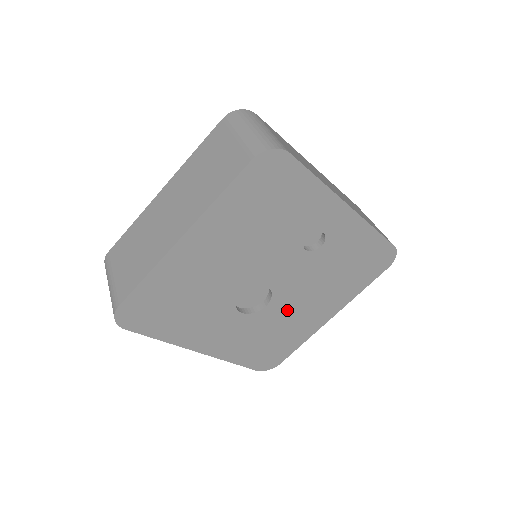
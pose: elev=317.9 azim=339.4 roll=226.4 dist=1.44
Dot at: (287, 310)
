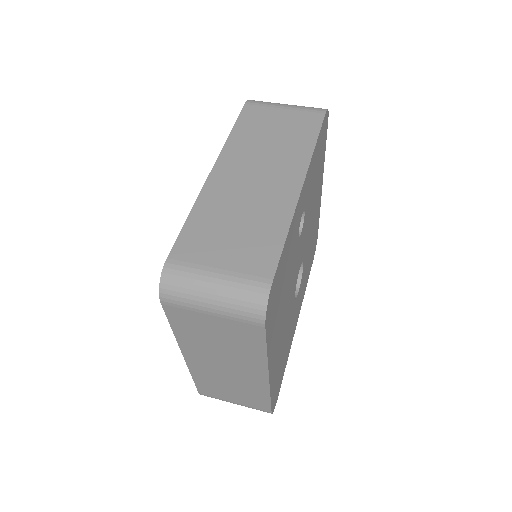
Dot at: (309, 240)
